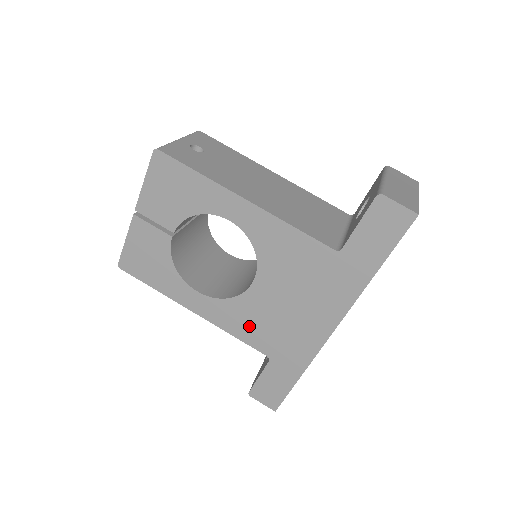
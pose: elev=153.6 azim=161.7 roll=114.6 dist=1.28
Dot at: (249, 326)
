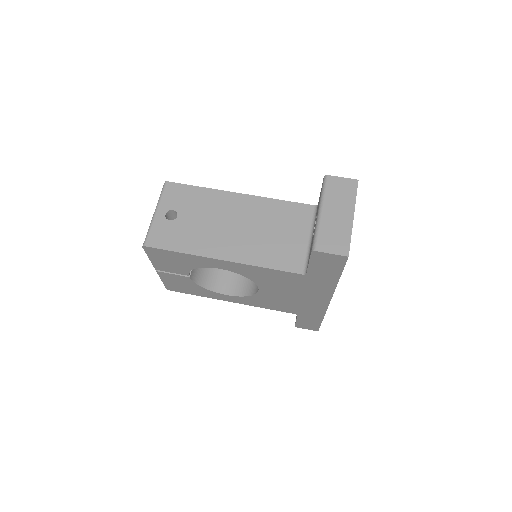
Dot at: (272, 305)
